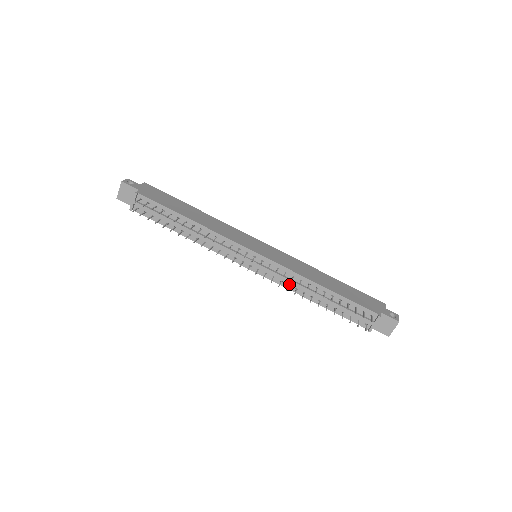
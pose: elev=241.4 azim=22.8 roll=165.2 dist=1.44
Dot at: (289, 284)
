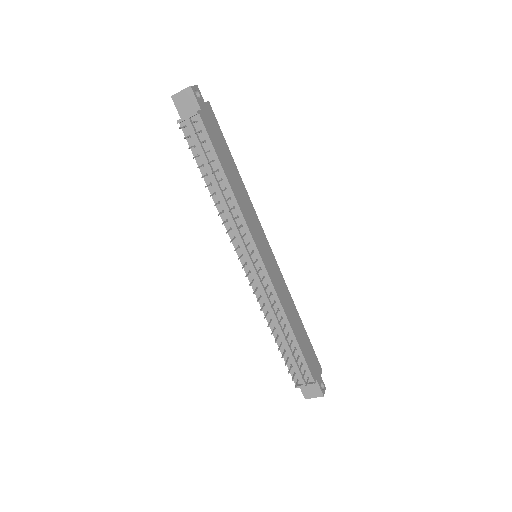
Dot at: (265, 304)
